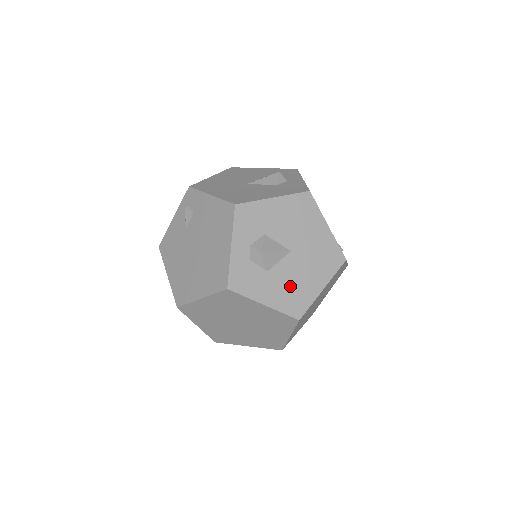
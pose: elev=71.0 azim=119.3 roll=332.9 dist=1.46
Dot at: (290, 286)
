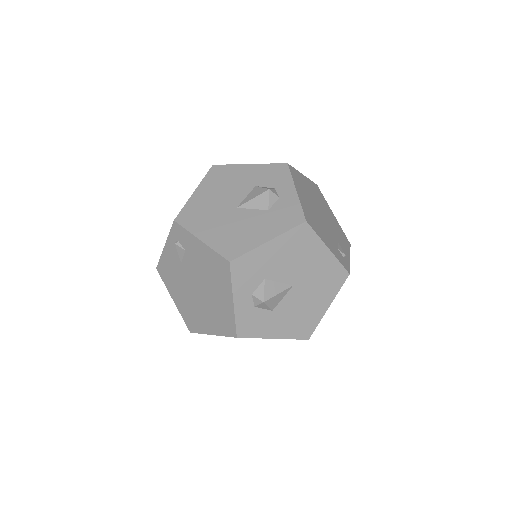
Dot at: (296, 315)
